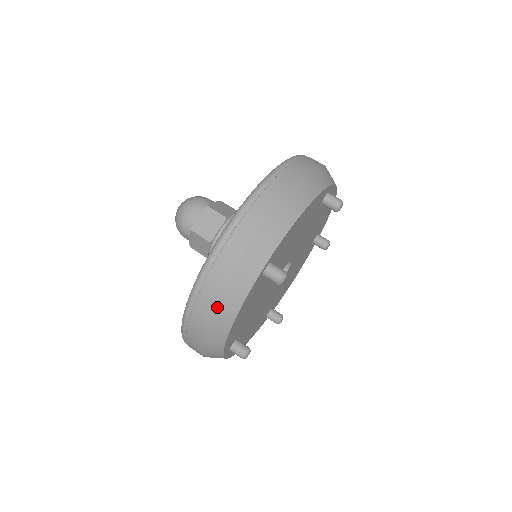
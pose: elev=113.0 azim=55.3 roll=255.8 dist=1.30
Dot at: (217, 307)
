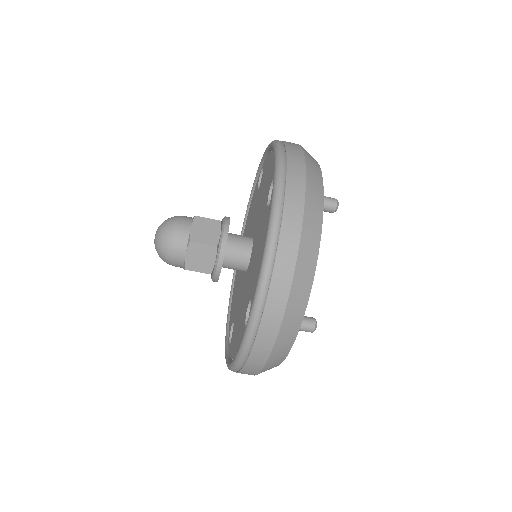
Dot at: (264, 369)
